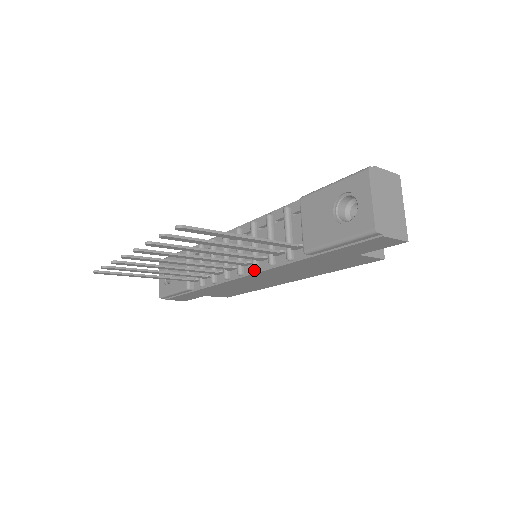
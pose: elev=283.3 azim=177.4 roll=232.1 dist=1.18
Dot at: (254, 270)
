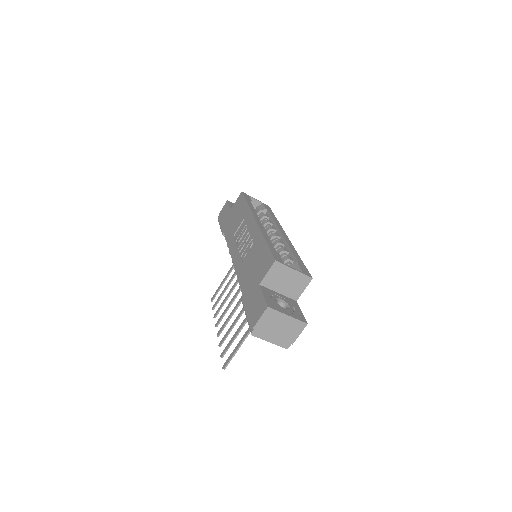
Dot at: occluded
